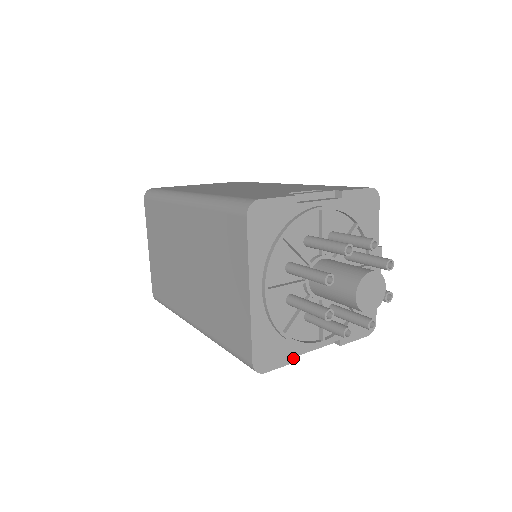
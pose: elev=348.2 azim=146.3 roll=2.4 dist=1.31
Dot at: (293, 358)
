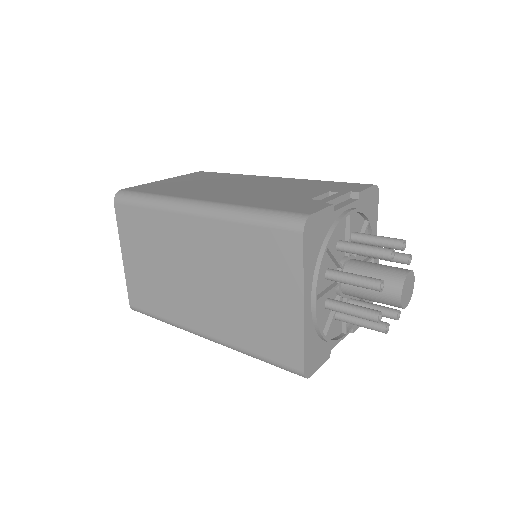
Dot at: (327, 356)
